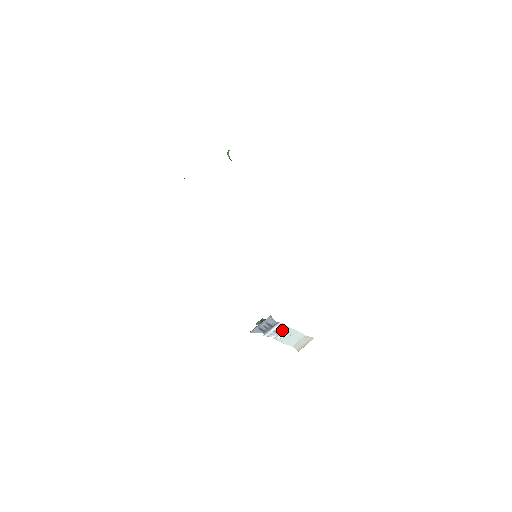
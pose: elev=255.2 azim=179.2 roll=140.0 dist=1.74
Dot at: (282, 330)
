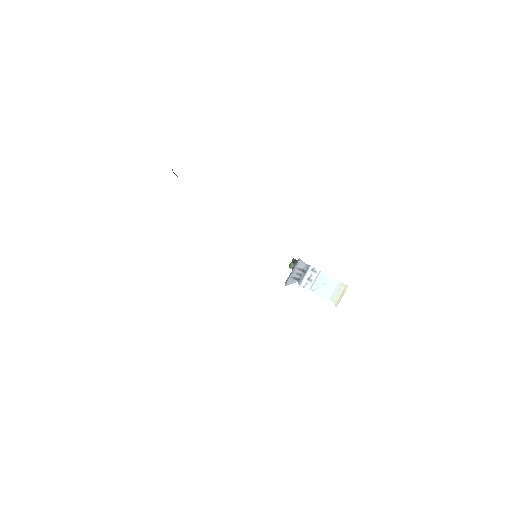
Dot at: (315, 277)
